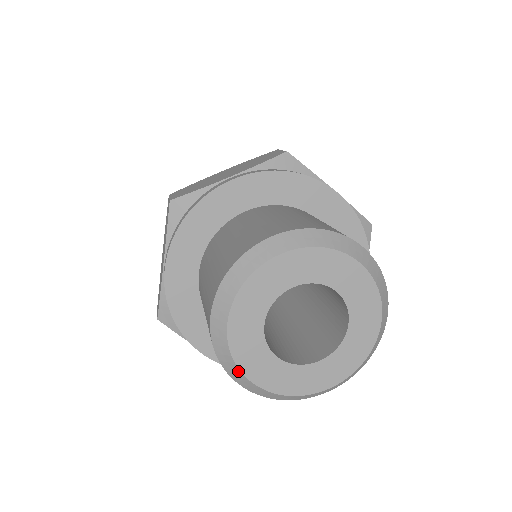
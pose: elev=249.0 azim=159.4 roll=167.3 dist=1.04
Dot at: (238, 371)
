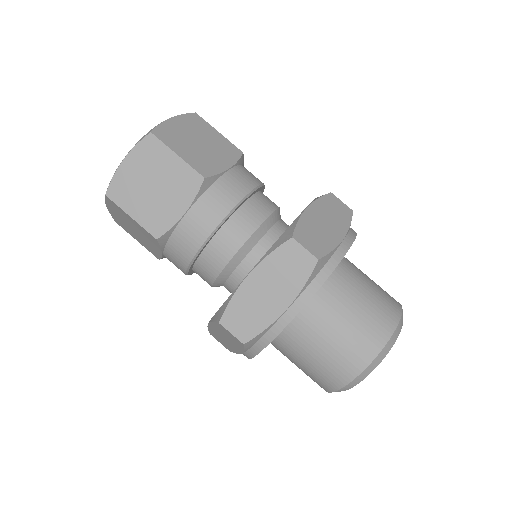
Dot at: occluded
